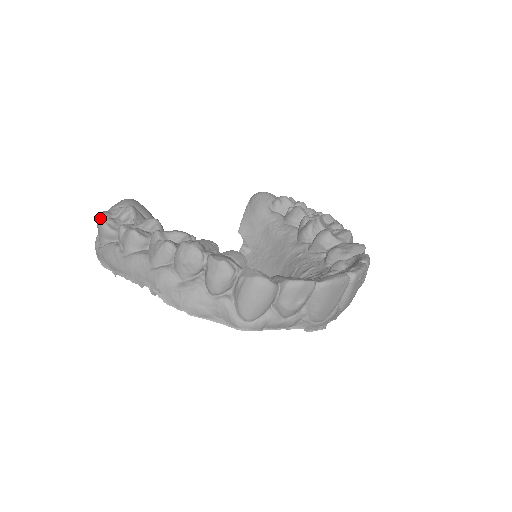
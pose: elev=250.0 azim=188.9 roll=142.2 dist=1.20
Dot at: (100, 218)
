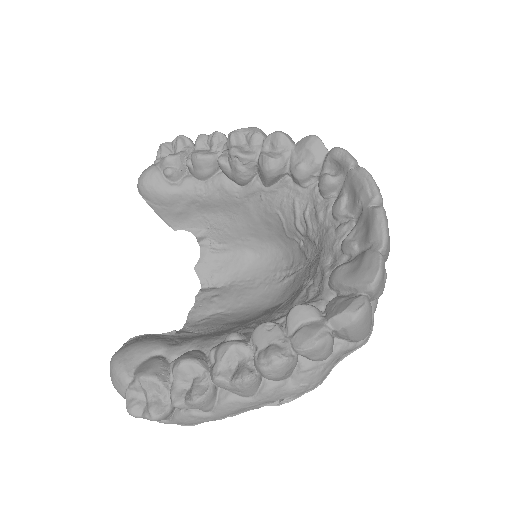
Dot at: (138, 415)
